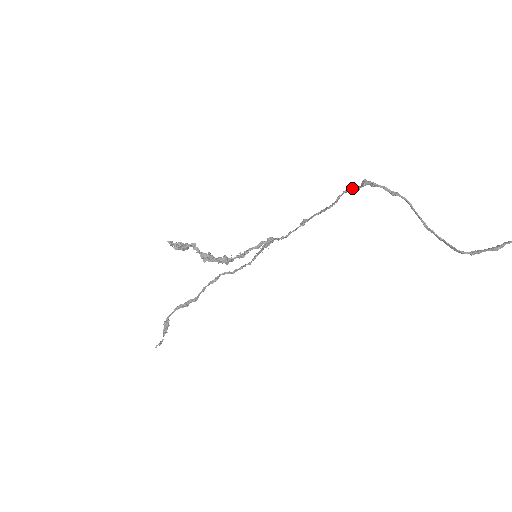
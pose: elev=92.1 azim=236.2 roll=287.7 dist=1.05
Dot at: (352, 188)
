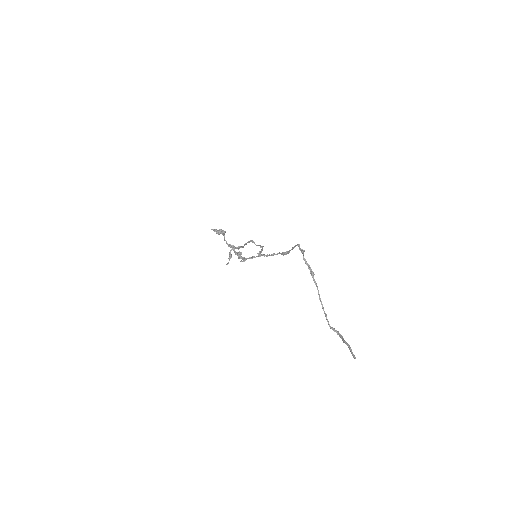
Dot at: (299, 247)
